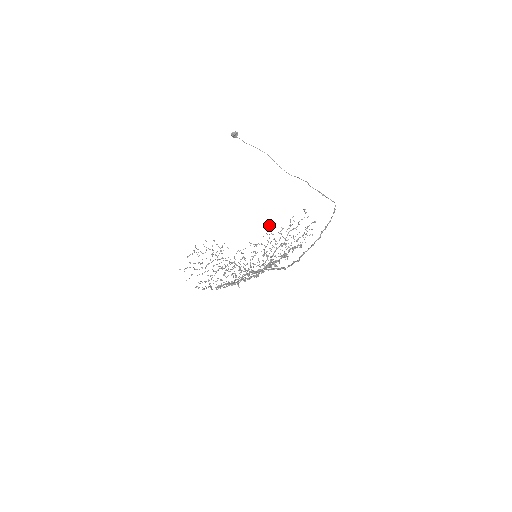
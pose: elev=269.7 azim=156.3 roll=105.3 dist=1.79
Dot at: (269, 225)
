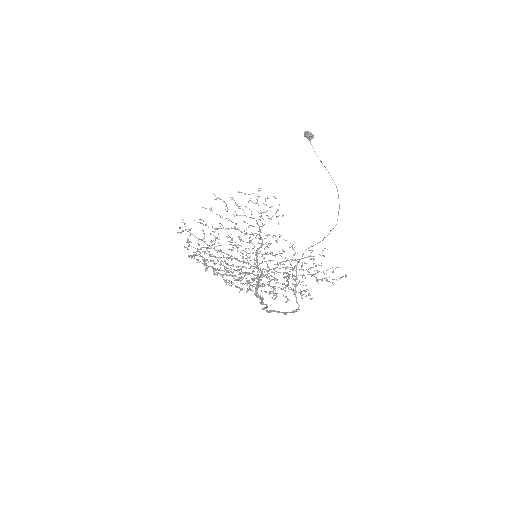
Dot at: occluded
